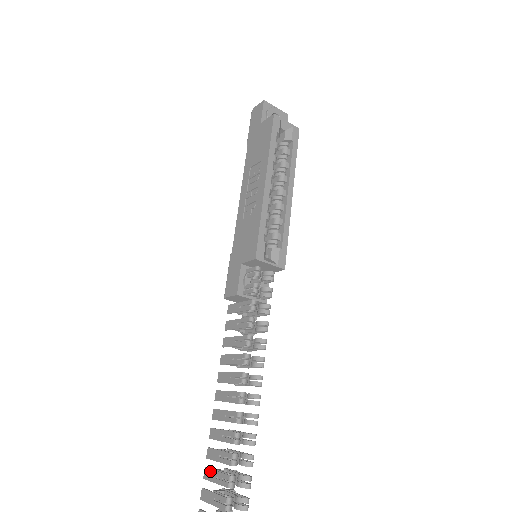
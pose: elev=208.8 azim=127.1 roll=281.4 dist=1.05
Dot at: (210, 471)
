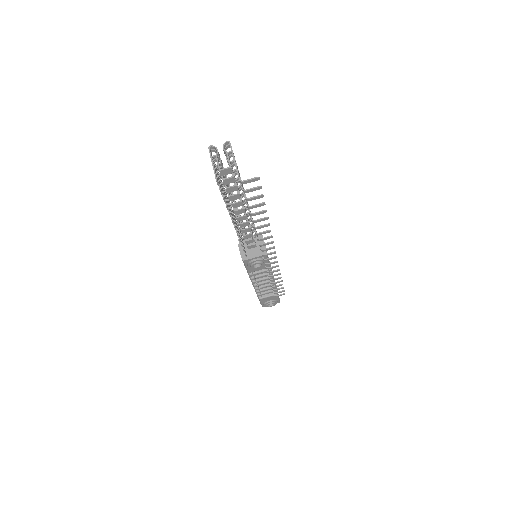
Dot at: occluded
